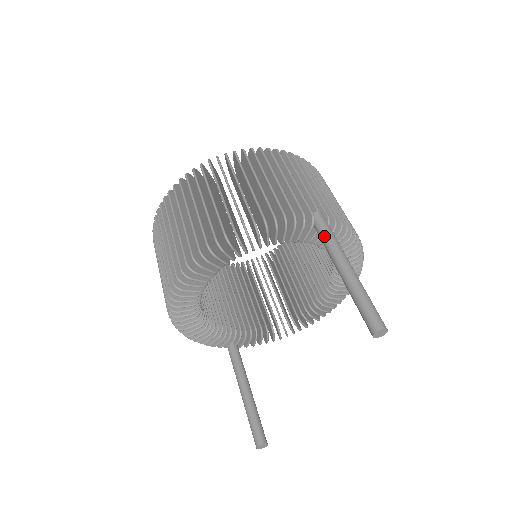
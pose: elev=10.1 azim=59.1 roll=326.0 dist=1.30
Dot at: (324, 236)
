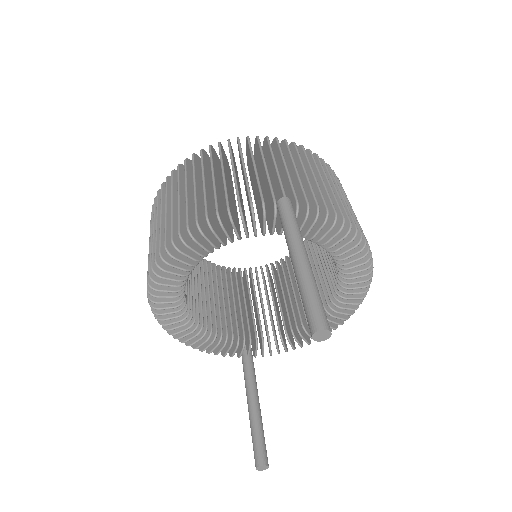
Dot at: (283, 224)
